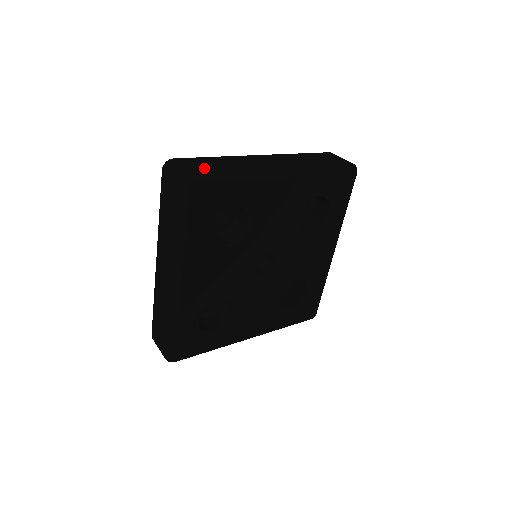
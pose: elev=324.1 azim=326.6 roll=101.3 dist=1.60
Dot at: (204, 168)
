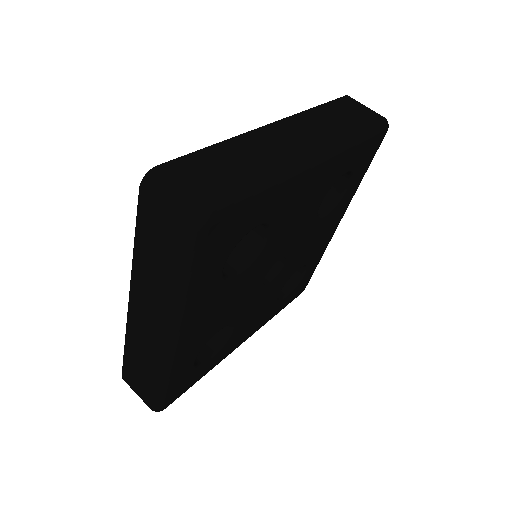
Dot at: (217, 184)
